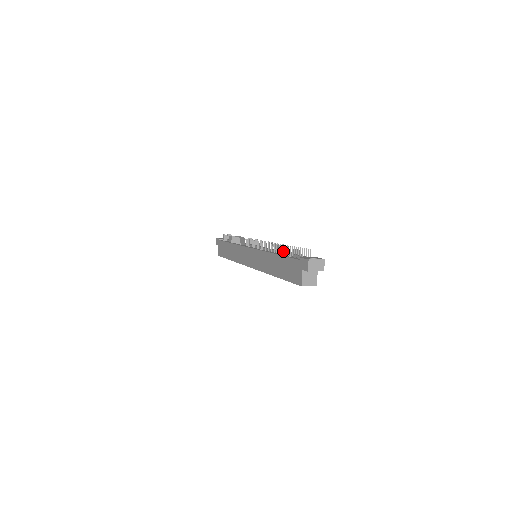
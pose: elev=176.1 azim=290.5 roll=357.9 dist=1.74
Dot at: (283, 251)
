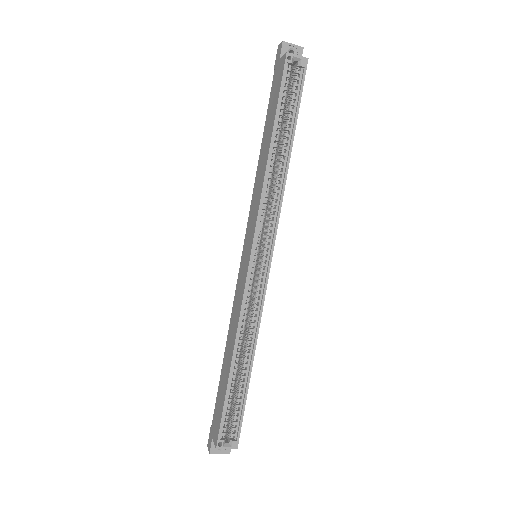
Dot at: occluded
